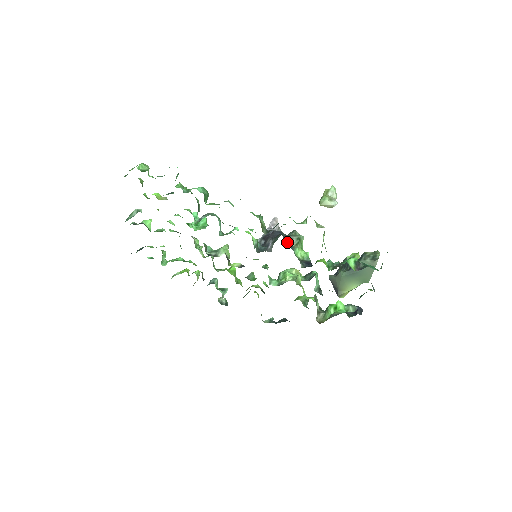
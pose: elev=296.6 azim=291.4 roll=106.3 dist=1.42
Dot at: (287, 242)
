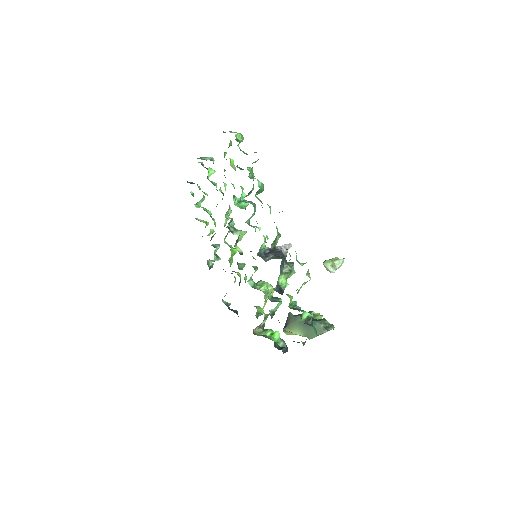
Dot at: (281, 266)
